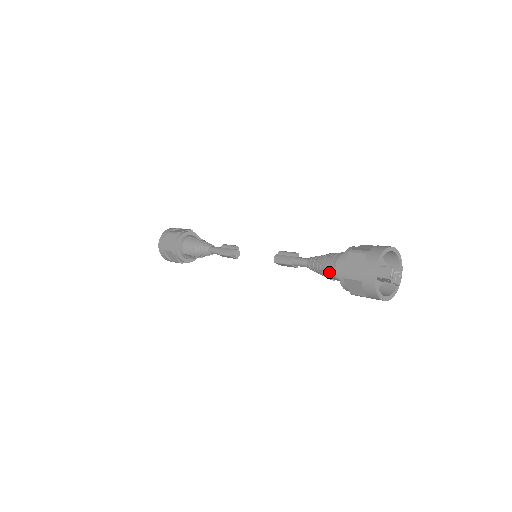
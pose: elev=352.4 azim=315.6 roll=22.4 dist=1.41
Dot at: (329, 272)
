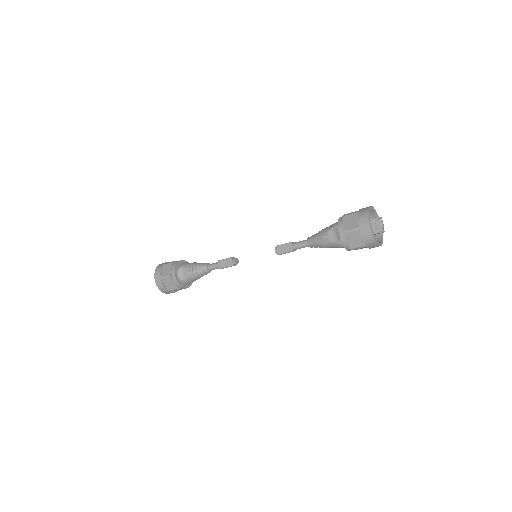
Dot at: (328, 228)
